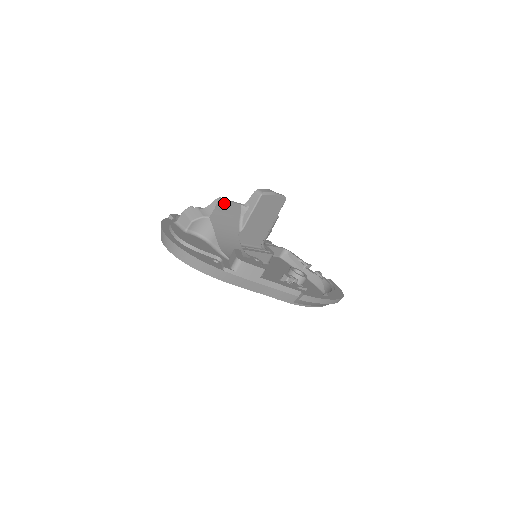
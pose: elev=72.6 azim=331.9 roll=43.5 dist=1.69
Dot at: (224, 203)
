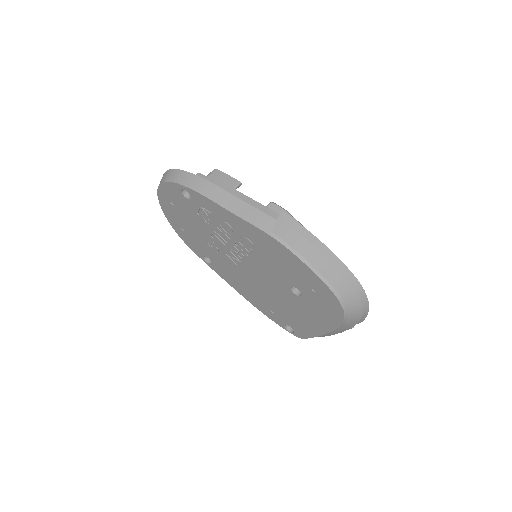
Dot at: occluded
